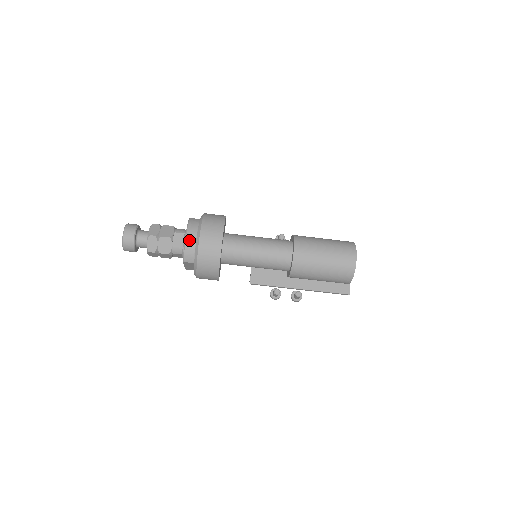
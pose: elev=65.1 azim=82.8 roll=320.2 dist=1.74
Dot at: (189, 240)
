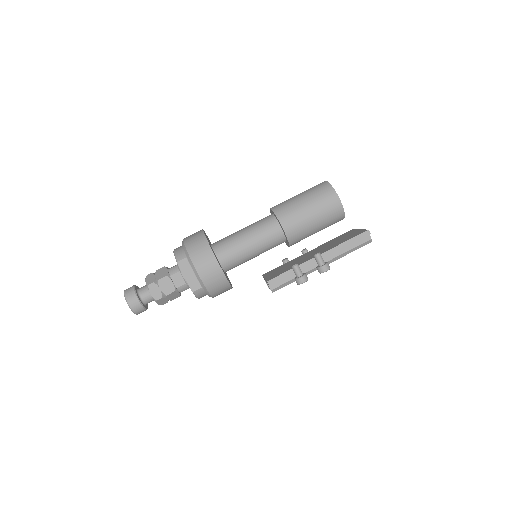
Dot at: (177, 248)
